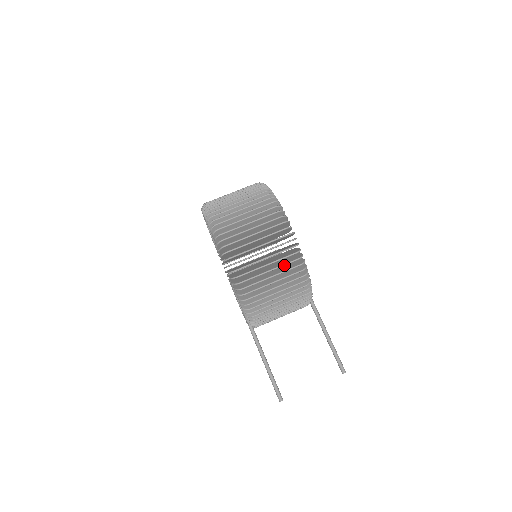
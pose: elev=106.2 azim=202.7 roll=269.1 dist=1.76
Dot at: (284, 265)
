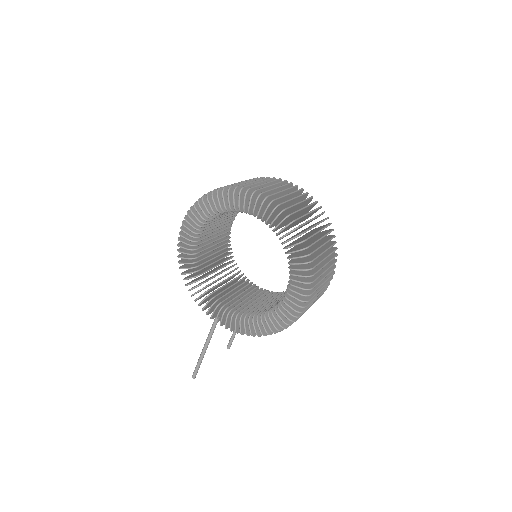
Dot at: occluded
